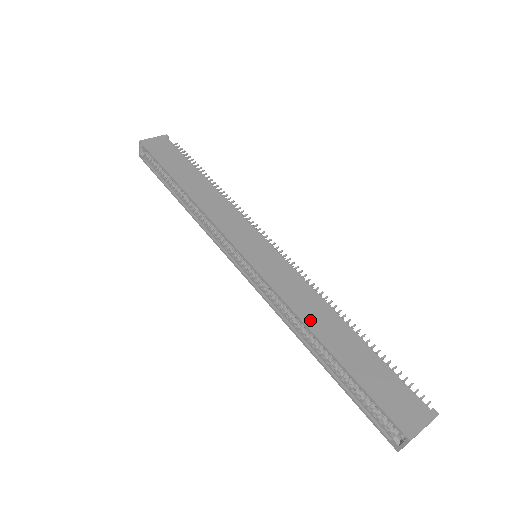
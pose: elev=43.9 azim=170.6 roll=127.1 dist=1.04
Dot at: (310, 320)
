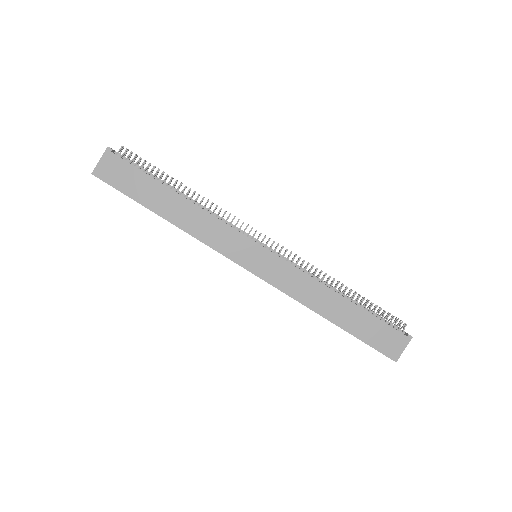
Dot at: (316, 306)
